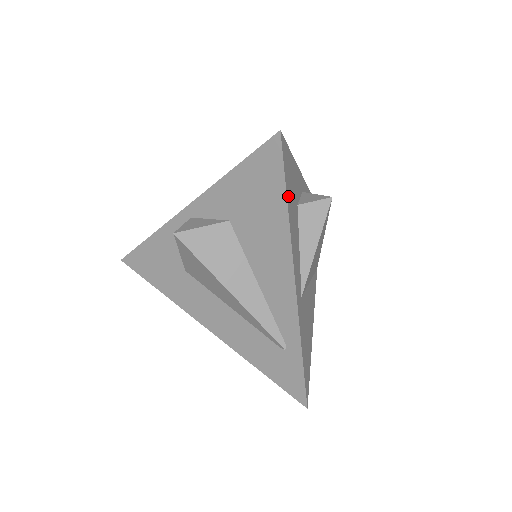
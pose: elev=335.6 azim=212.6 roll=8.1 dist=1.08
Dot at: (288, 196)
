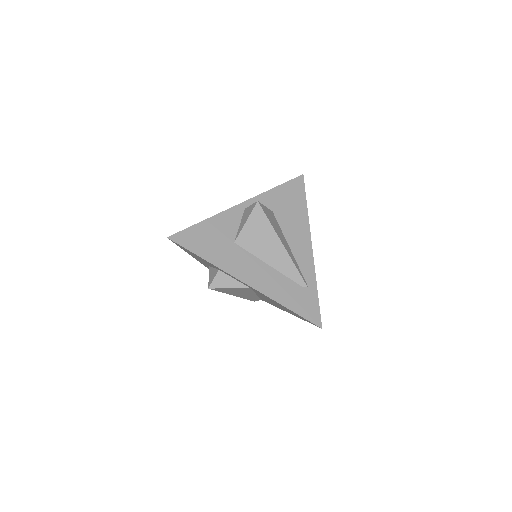
Dot at: (304, 204)
